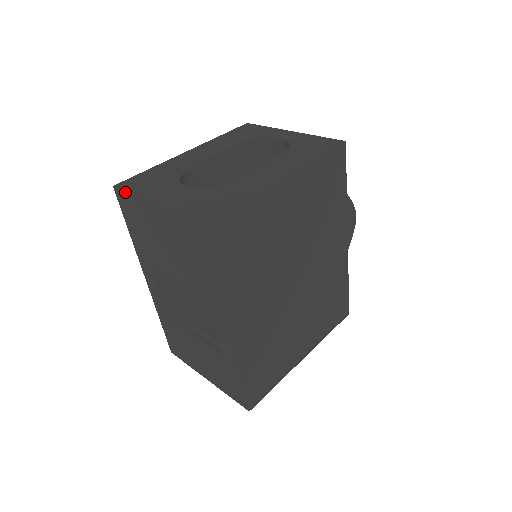
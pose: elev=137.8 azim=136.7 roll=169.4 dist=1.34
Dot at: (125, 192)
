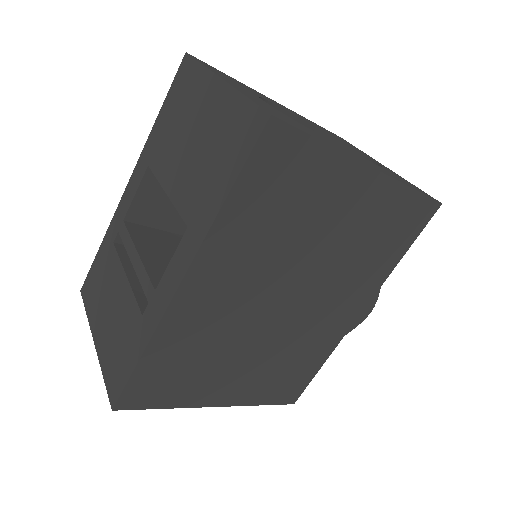
Dot at: (195, 60)
